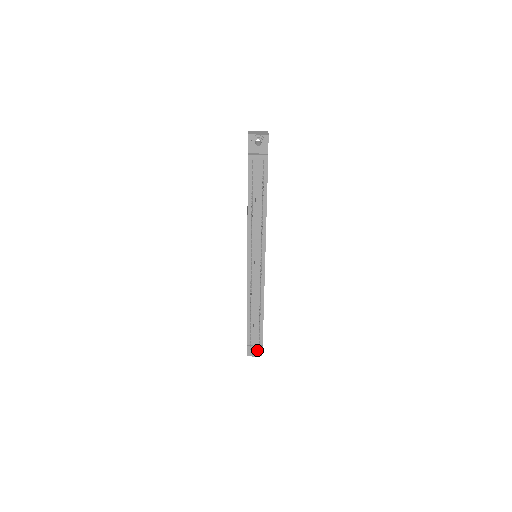
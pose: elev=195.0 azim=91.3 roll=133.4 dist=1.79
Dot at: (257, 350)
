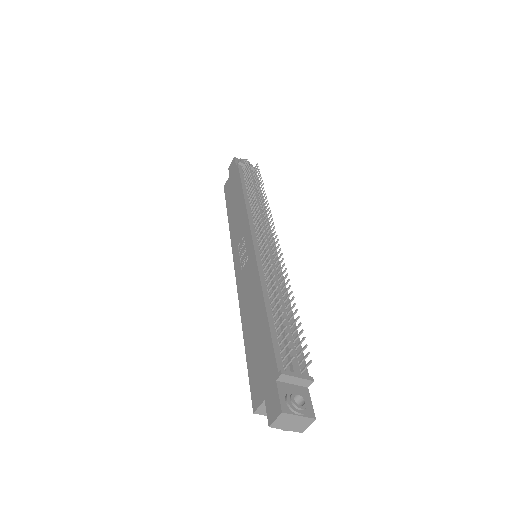
Dot at: (301, 396)
